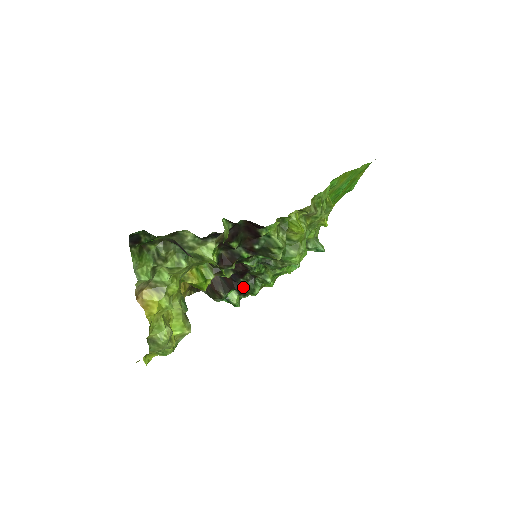
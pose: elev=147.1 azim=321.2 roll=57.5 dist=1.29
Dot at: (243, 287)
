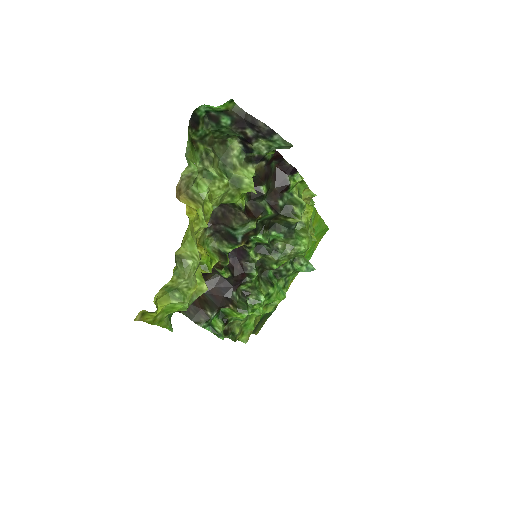
Dot at: (235, 304)
